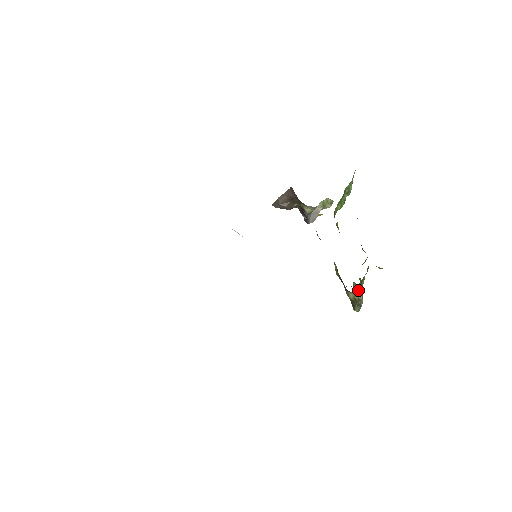
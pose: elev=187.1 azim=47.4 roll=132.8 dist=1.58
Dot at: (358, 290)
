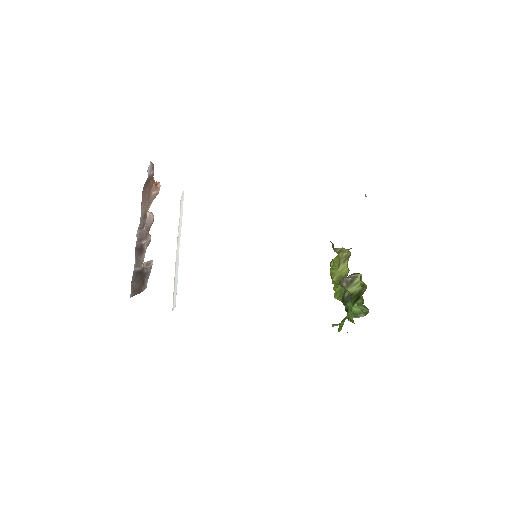
Dot at: (350, 317)
